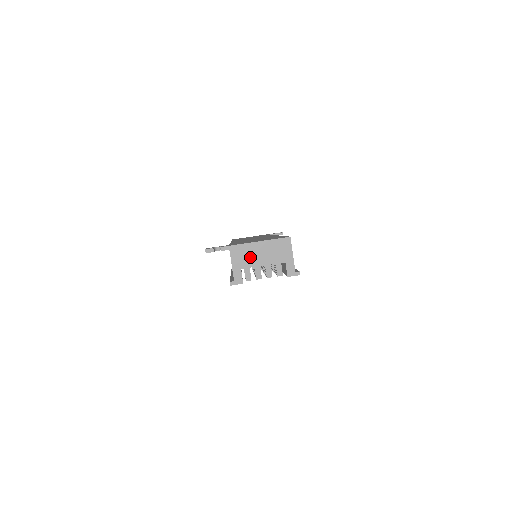
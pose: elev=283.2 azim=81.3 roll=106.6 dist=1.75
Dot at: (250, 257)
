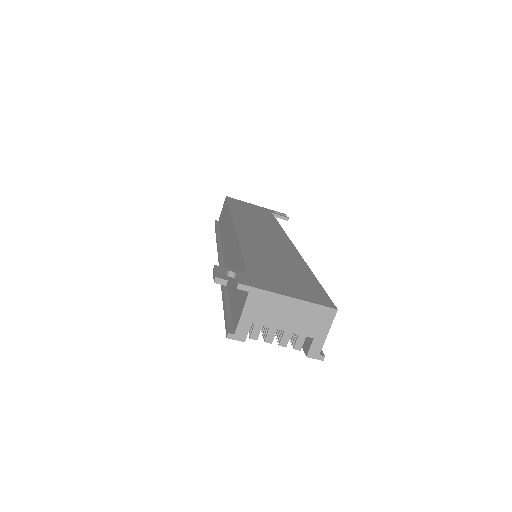
Dot at: (272, 313)
